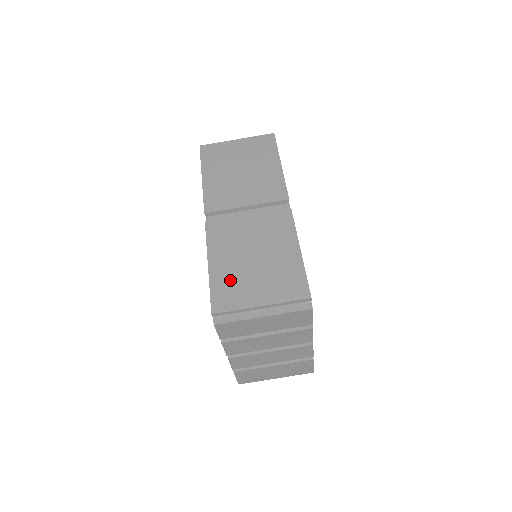
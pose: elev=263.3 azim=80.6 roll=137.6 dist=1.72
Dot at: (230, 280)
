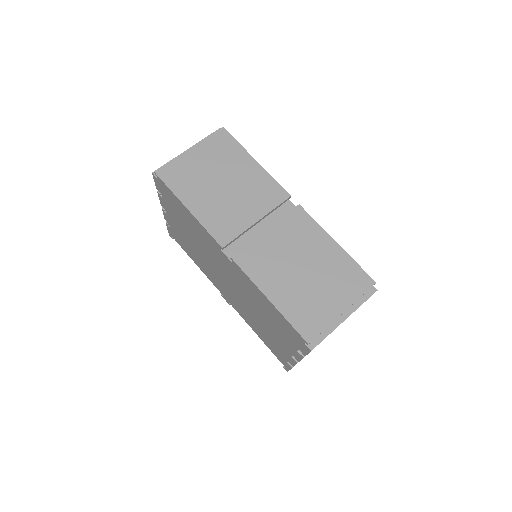
Dot at: (300, 303)
